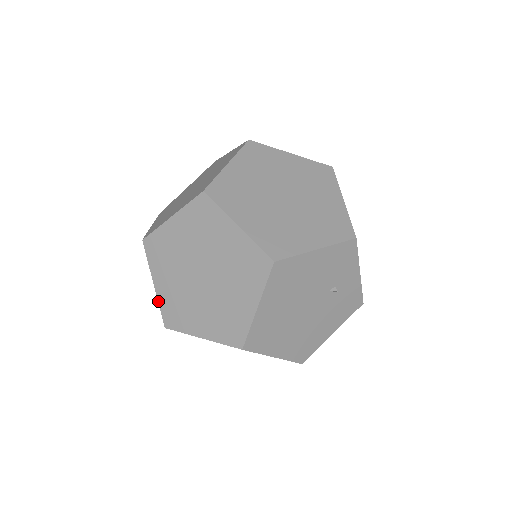
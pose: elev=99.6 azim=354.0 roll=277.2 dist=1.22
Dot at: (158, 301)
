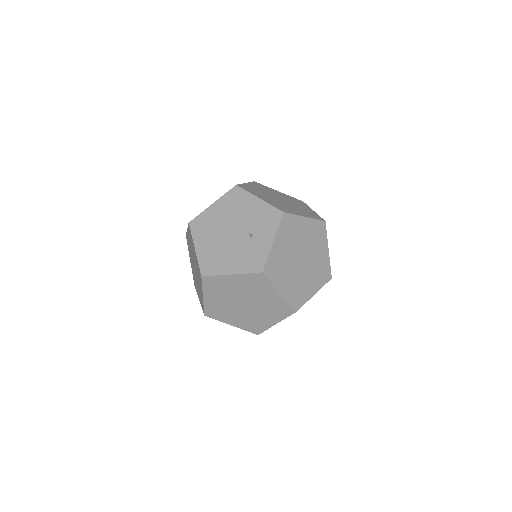
Dot at: occluded
